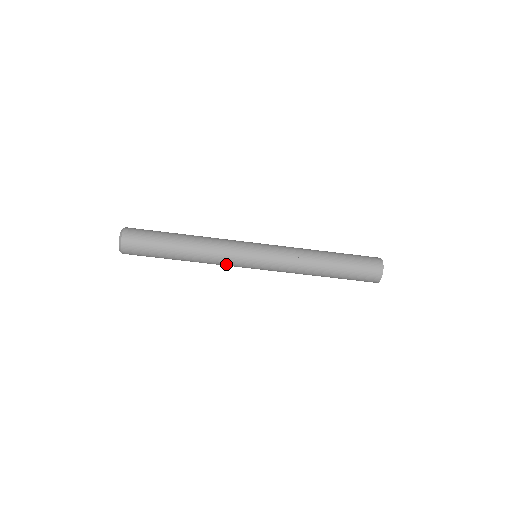
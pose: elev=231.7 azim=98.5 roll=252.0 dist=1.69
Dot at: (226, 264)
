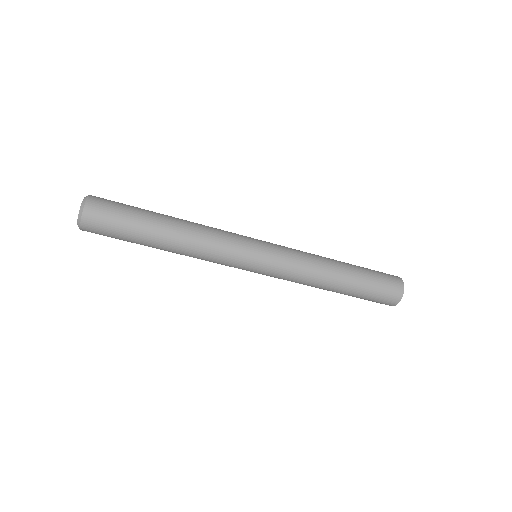
Dot at: occluded
